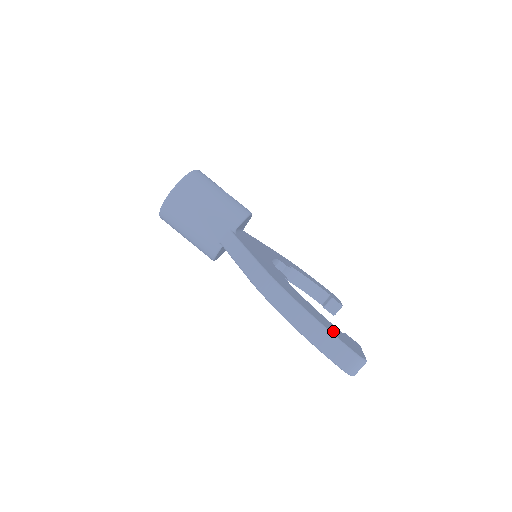
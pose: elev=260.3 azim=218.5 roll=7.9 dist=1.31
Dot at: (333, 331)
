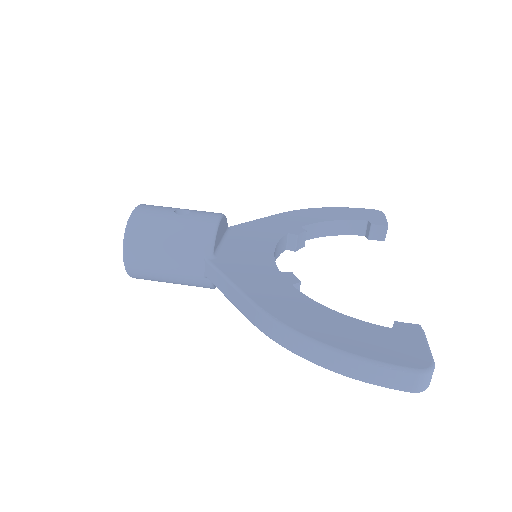
Dot at: (375, 350)
